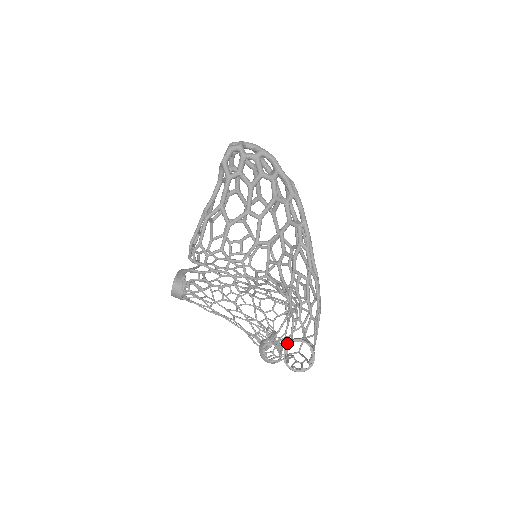
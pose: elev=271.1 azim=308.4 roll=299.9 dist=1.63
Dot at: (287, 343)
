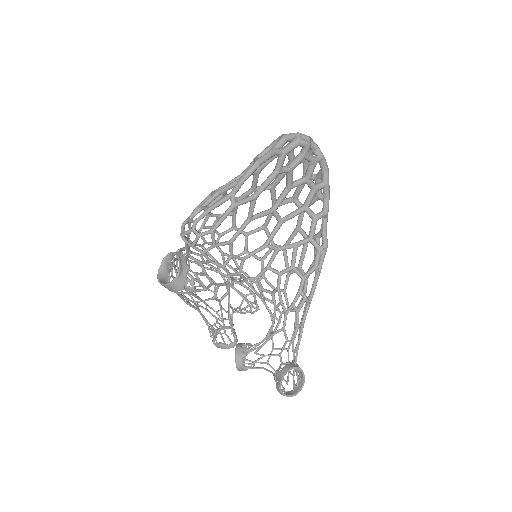
Dot at: (287, 370)
